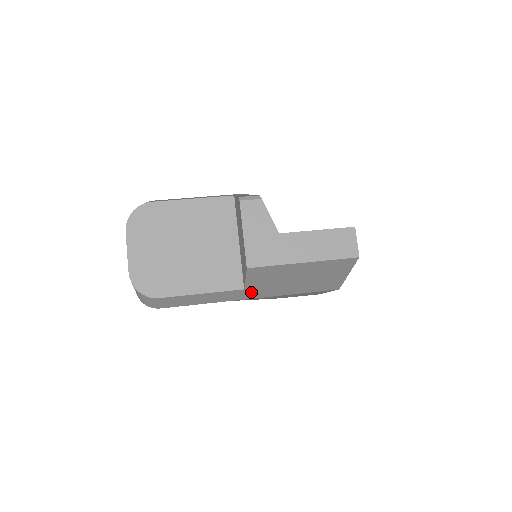
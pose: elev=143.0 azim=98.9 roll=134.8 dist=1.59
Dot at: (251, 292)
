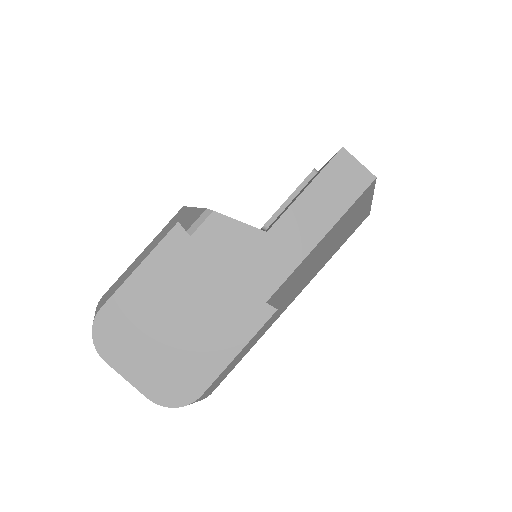
Dot at: (286, 303)
